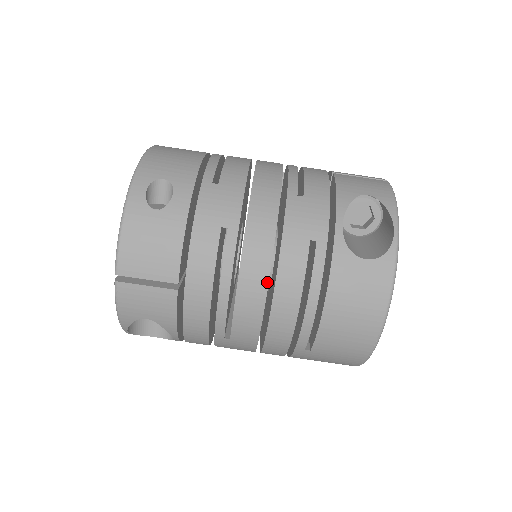
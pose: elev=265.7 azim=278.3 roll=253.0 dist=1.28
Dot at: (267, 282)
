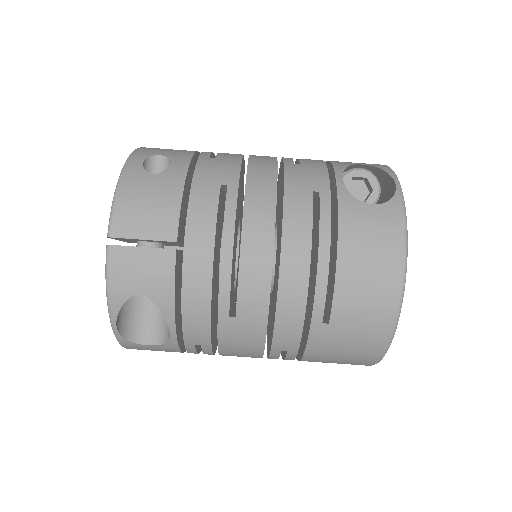
Dot at: (273, 232)
